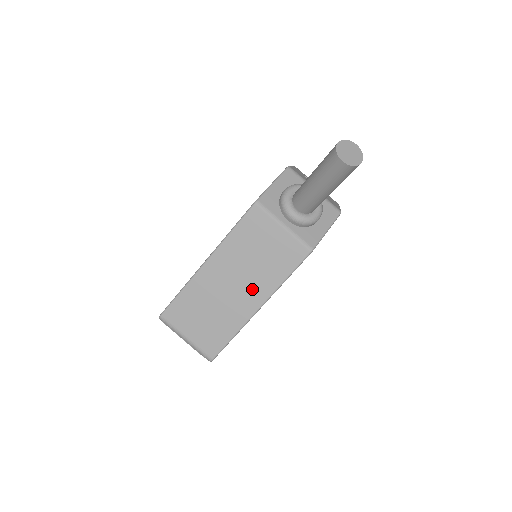
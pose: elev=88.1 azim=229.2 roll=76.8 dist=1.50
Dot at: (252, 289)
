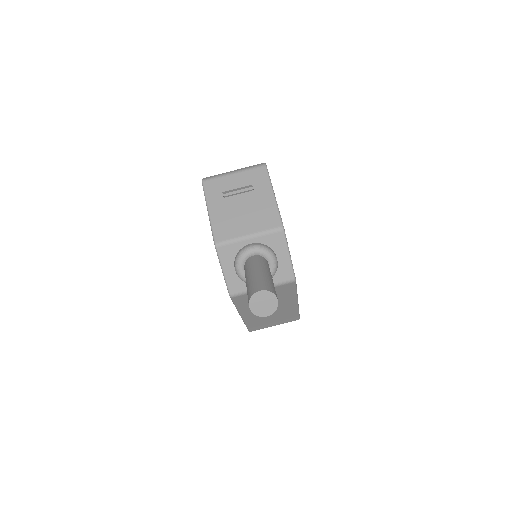
Dot at: (283, 304)
